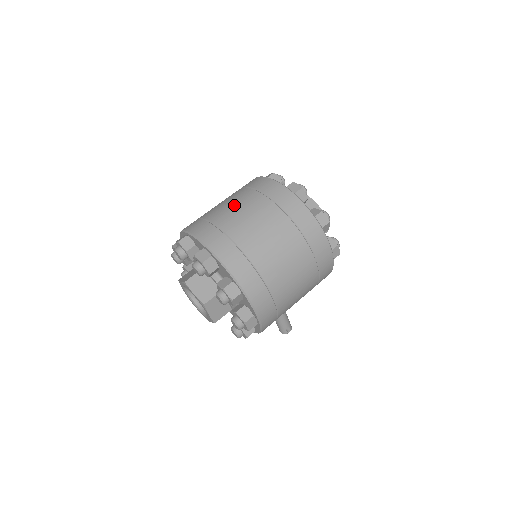
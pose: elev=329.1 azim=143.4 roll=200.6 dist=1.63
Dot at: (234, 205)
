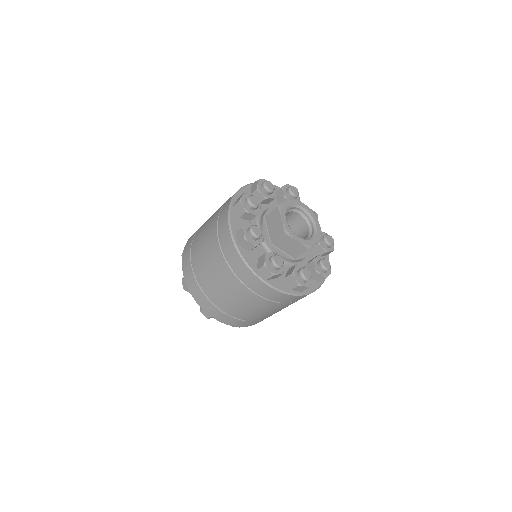
Dot at: (215, 279)
